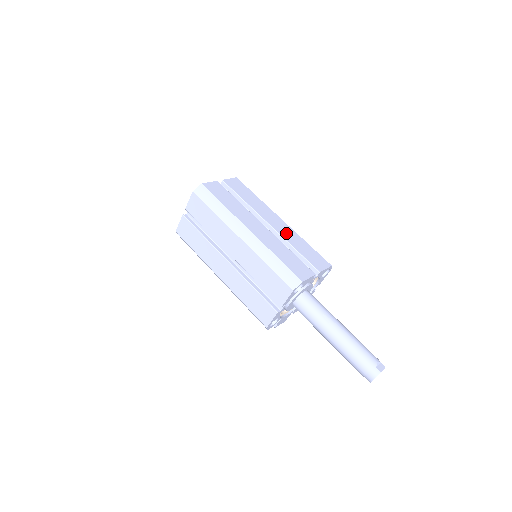
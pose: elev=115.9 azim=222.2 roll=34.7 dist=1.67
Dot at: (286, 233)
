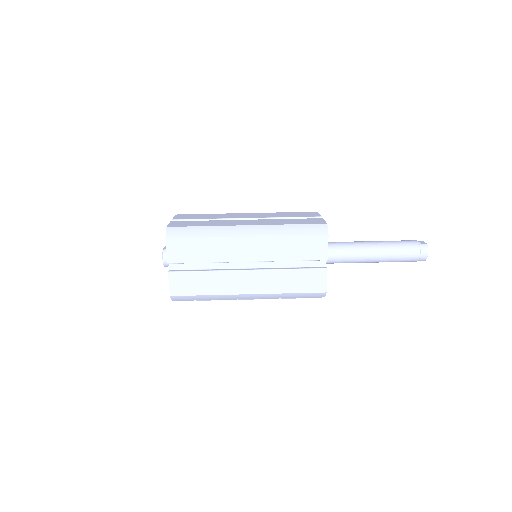
Dot at: (265, 215)
